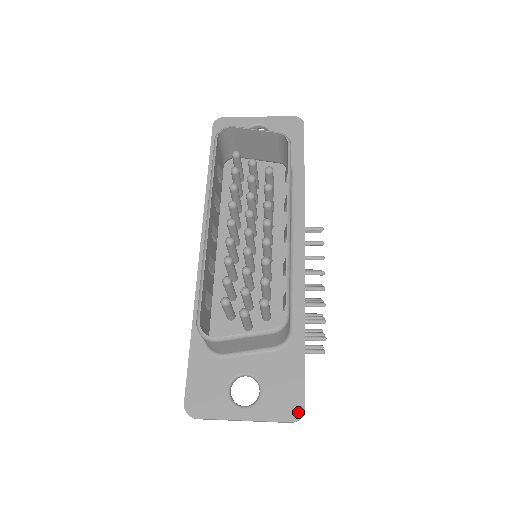
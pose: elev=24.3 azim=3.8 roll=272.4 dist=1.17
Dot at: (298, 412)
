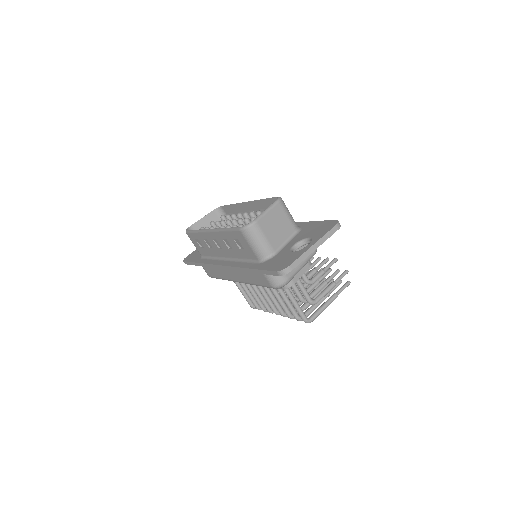
Dot at: (334, 222)
